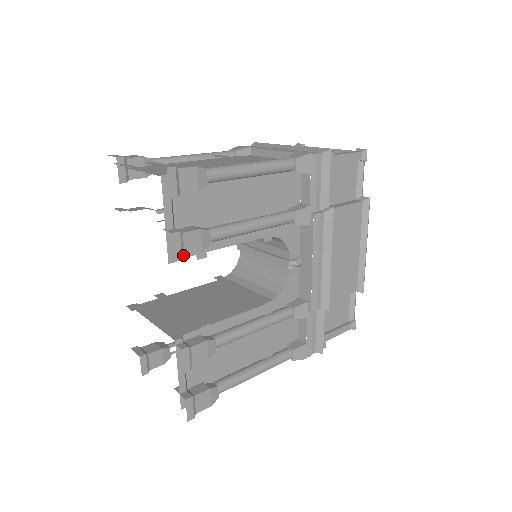
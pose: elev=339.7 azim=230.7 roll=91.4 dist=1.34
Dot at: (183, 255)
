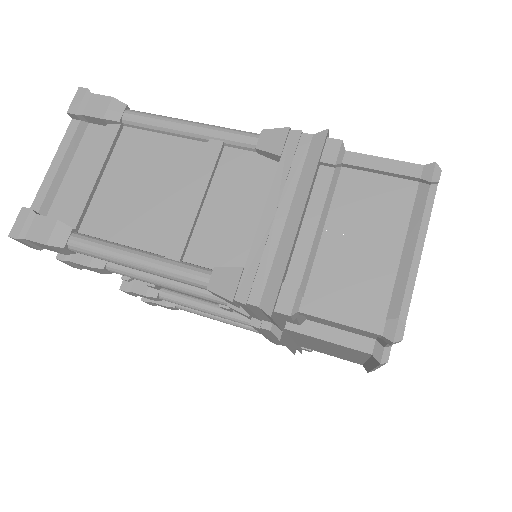
Dot at: (81, 268)
